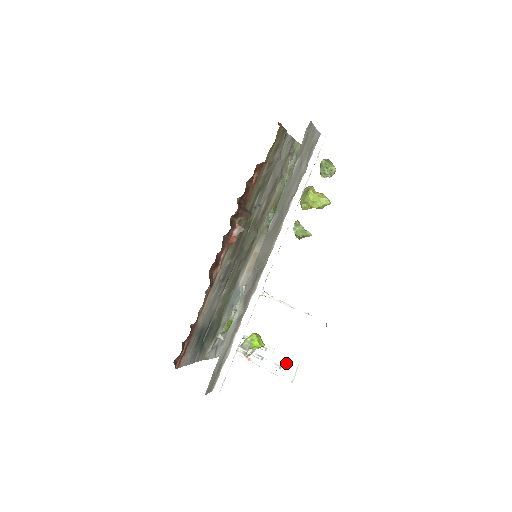
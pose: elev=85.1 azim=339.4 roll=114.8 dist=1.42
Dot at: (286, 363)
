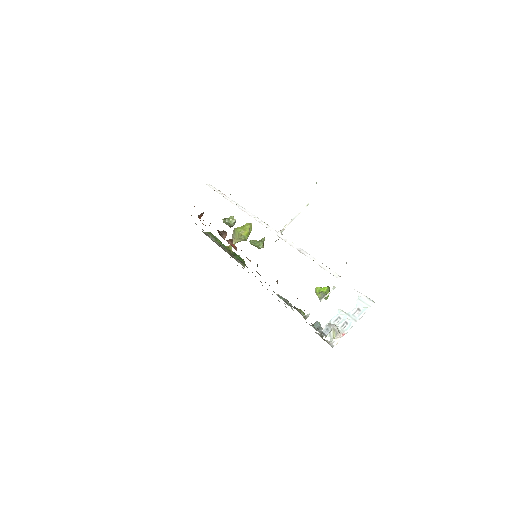
Dot at: (357, 303)
